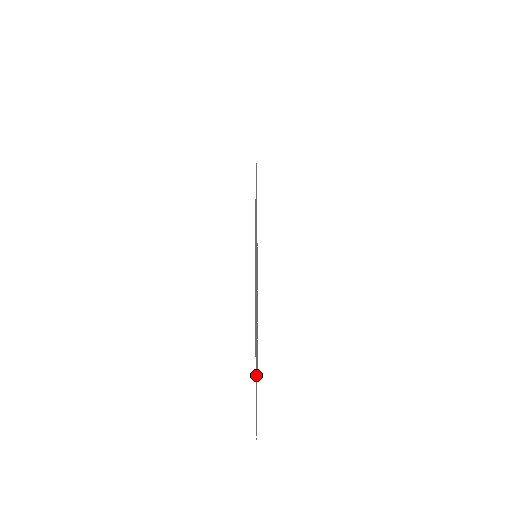
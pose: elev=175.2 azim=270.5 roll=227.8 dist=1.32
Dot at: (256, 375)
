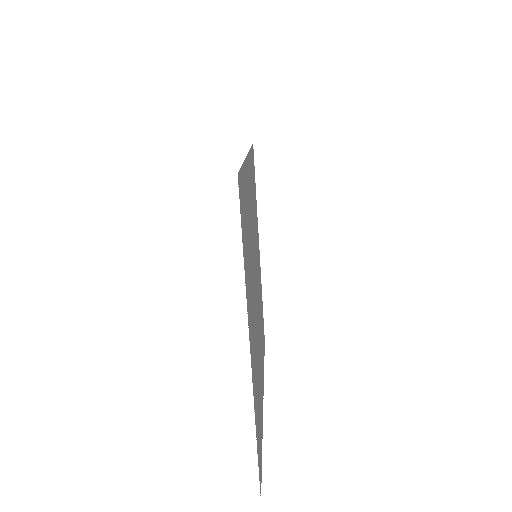
Dot at: (254, 354)
